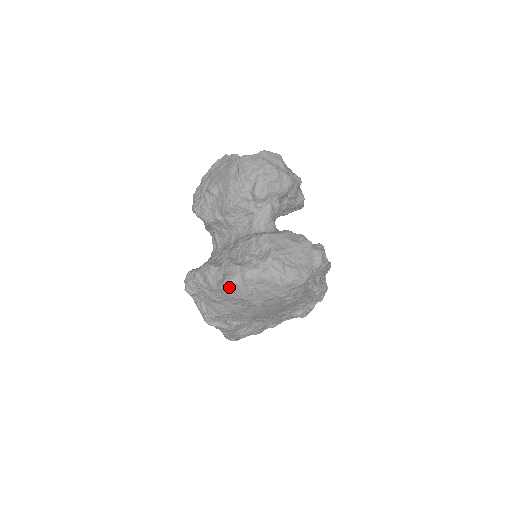
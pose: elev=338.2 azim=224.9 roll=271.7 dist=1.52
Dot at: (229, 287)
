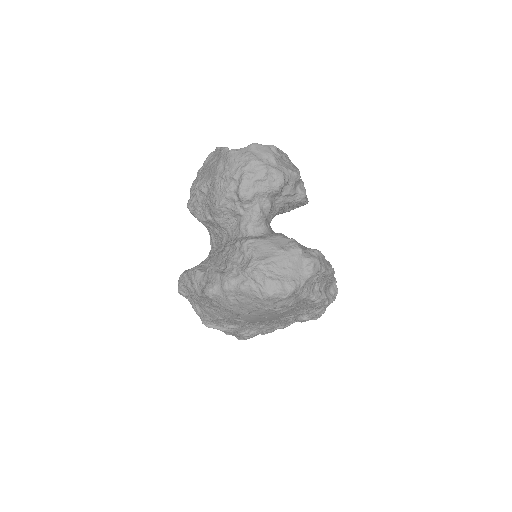
Dot at: (209, 297)
